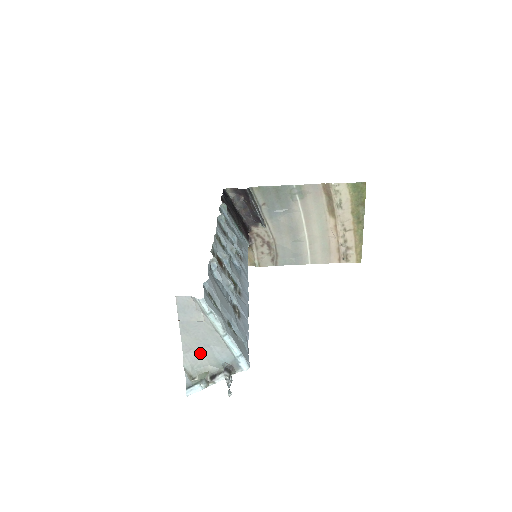
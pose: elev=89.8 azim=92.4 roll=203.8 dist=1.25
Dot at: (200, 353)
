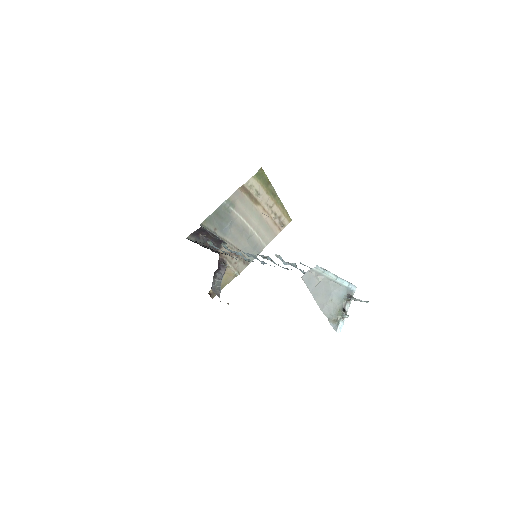
Dot at: (329, 303)
